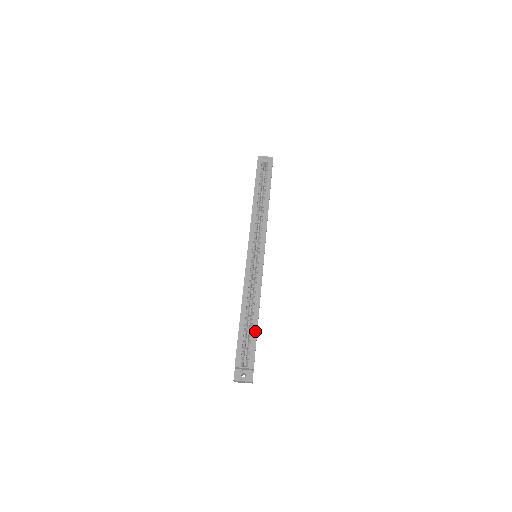
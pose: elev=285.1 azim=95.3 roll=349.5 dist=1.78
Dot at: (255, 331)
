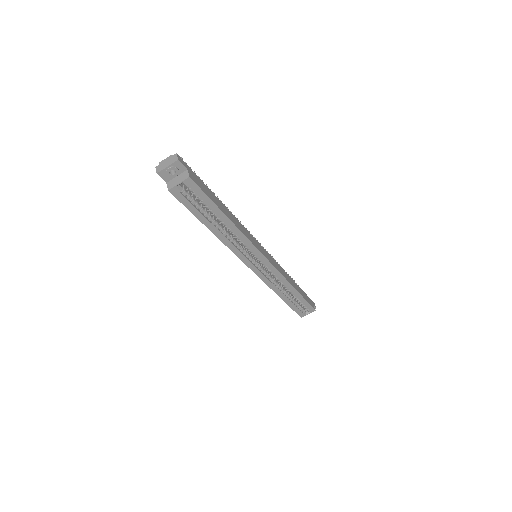
Dot at: (302, 299)
